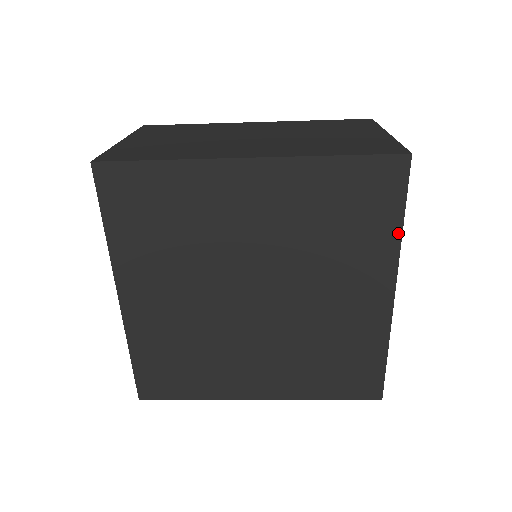
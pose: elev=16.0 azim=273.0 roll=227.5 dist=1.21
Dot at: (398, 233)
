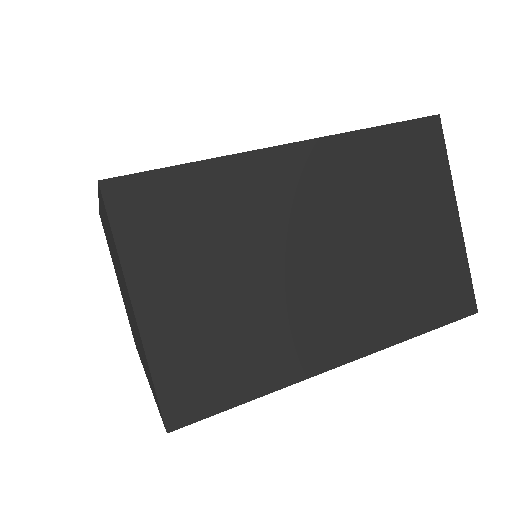
Dot at: occluded
